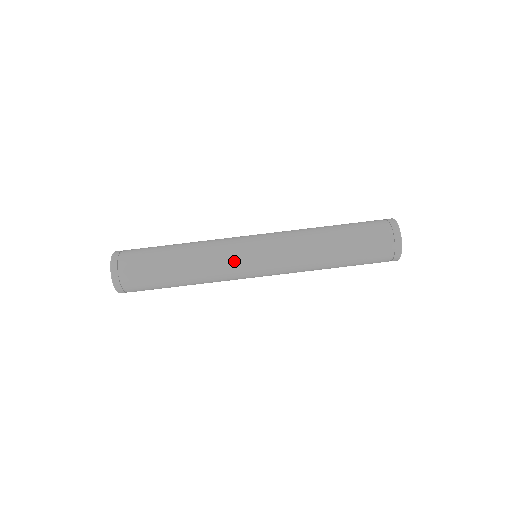
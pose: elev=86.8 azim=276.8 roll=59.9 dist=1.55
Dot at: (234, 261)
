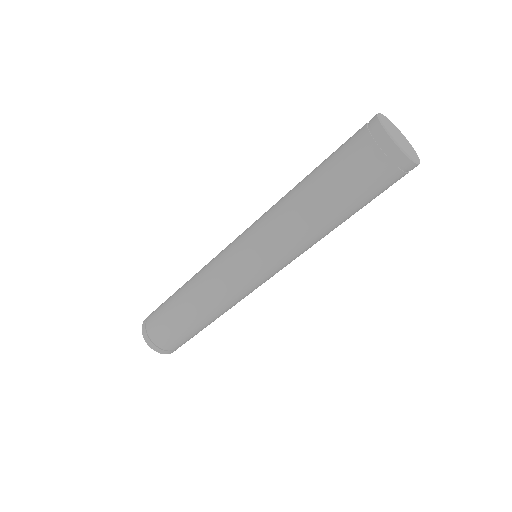
Dot at: (225, 276)
